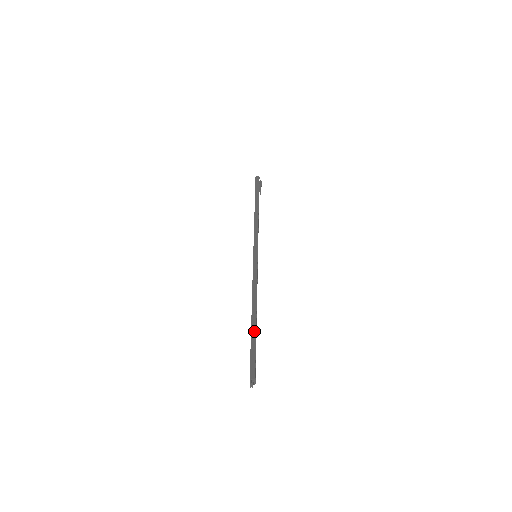
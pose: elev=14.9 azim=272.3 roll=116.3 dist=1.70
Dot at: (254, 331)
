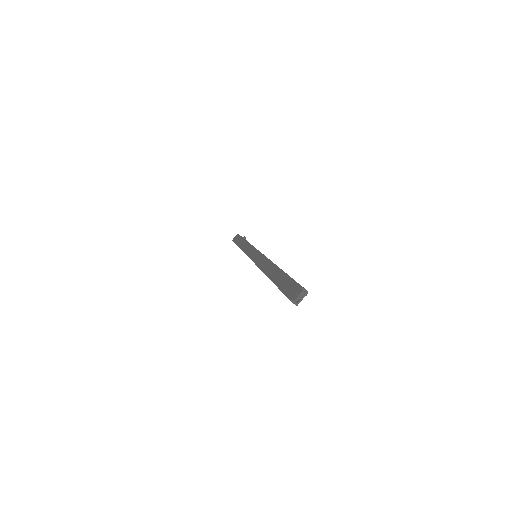
Dot at: (286, 273)
